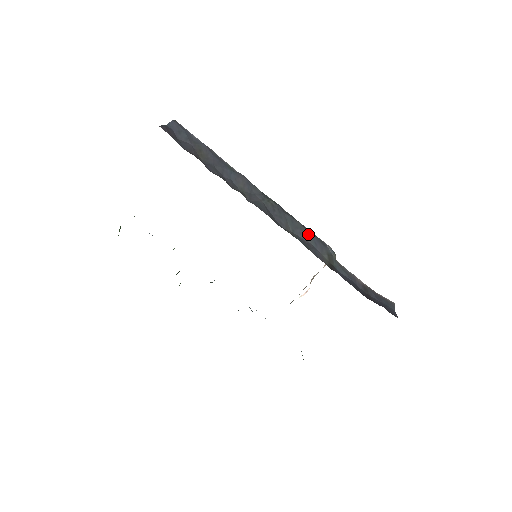
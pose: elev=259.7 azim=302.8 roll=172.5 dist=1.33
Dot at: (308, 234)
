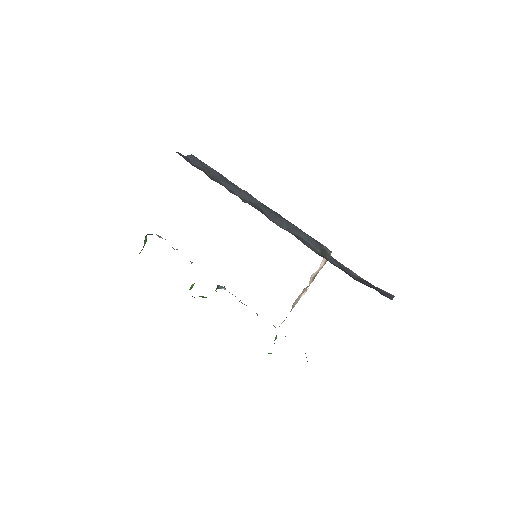
Dot at: (302, 233)
